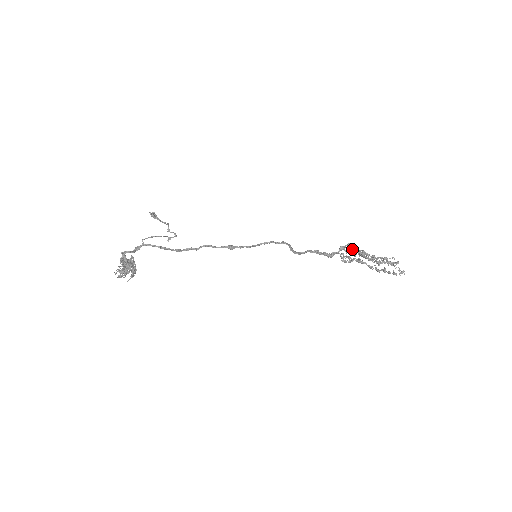
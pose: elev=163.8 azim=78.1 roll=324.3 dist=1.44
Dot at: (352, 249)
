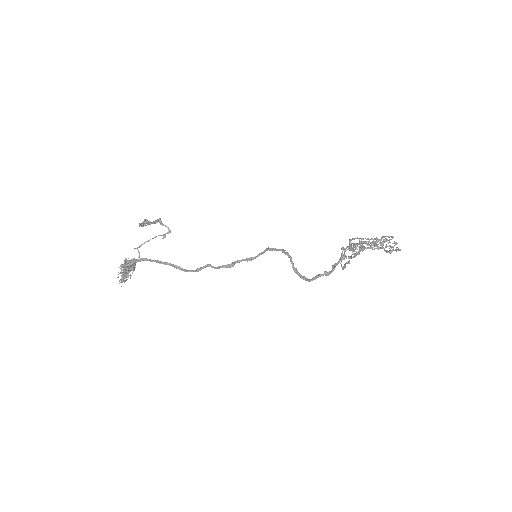
Dot at: occluded
